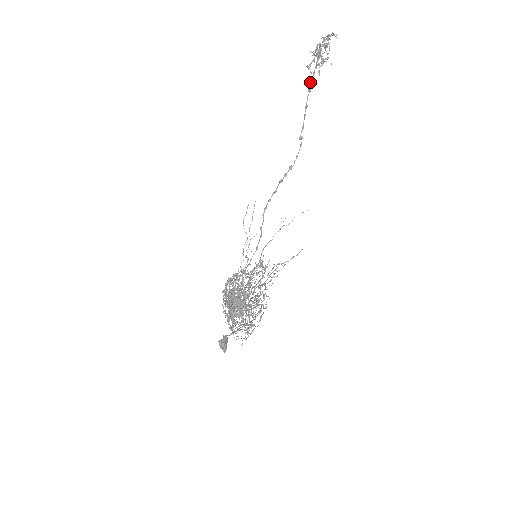
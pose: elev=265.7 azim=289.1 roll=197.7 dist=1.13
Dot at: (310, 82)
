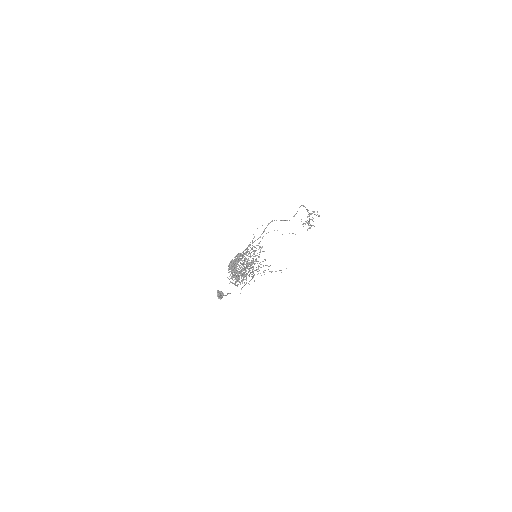
Dot at: (303, 205)
